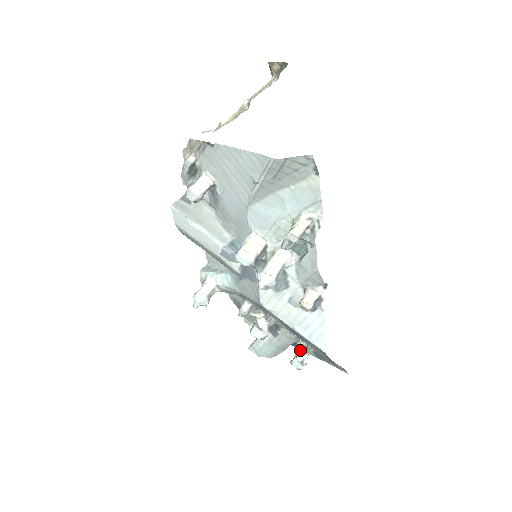
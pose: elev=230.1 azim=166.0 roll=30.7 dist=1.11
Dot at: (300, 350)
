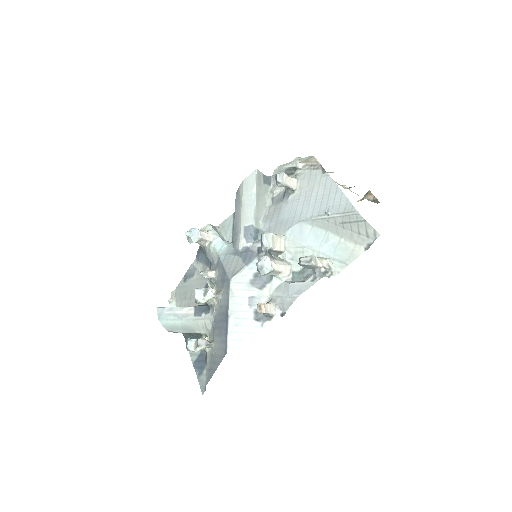
Dot at: occluded
